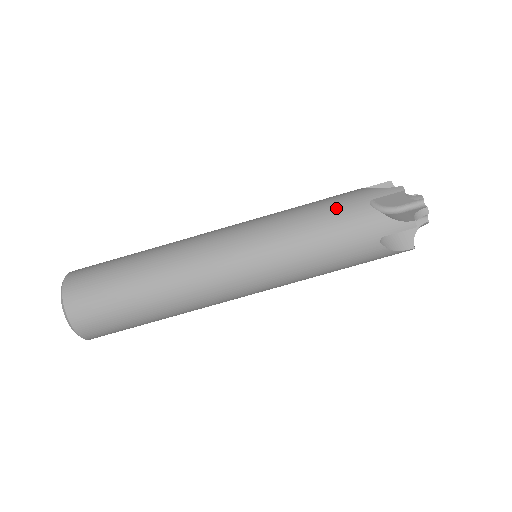
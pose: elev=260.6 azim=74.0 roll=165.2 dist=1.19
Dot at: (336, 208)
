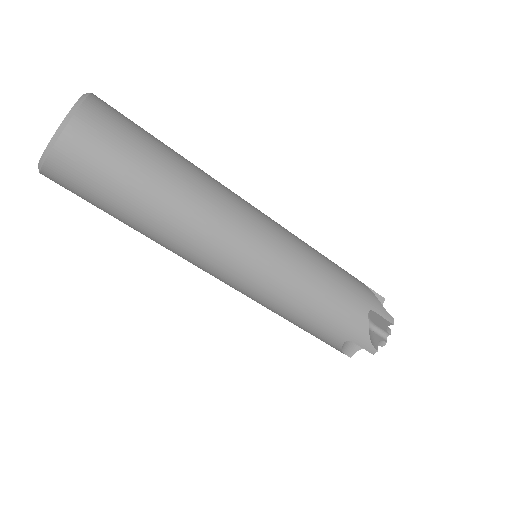
Dot at: (328, 325)
